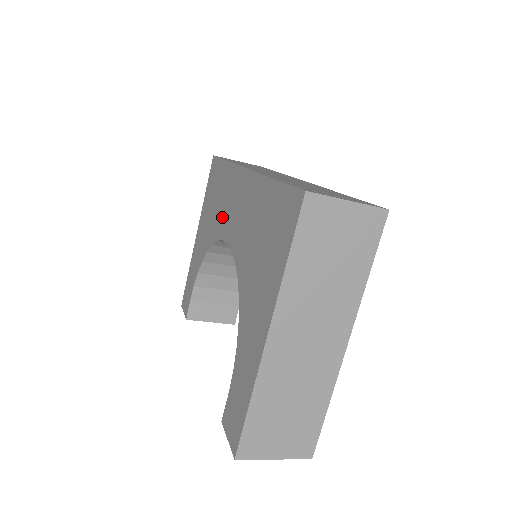
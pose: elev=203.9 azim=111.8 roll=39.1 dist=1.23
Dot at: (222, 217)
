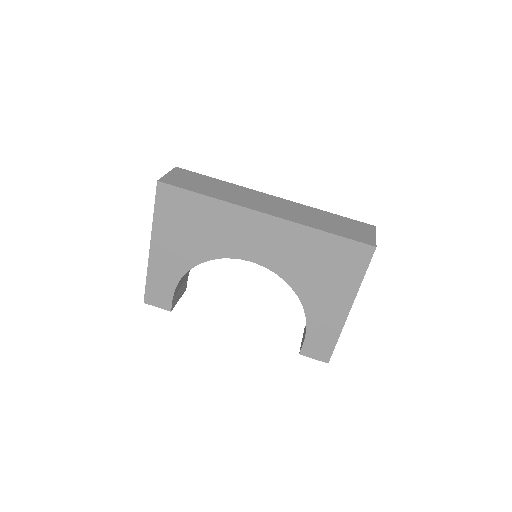
Dot at: (227, 242)
